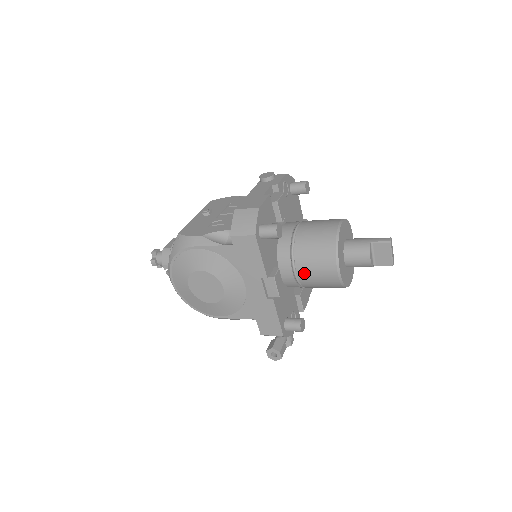
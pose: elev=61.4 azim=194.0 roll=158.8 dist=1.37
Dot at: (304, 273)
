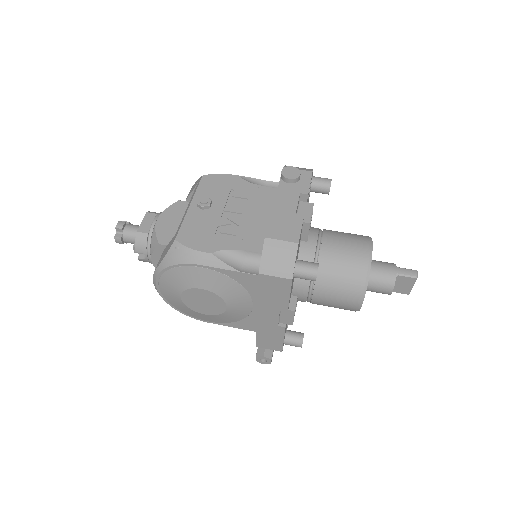
Dot at: (321, 299)
